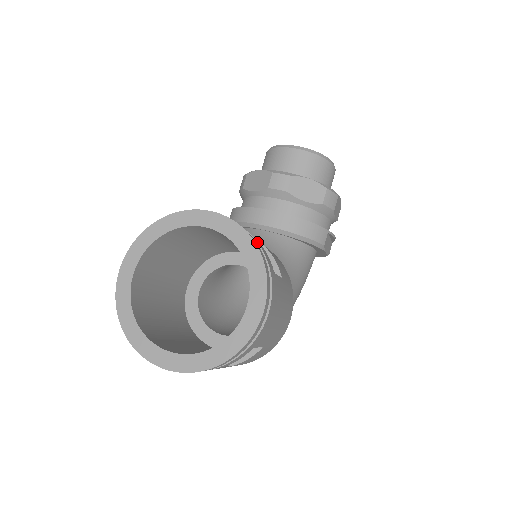
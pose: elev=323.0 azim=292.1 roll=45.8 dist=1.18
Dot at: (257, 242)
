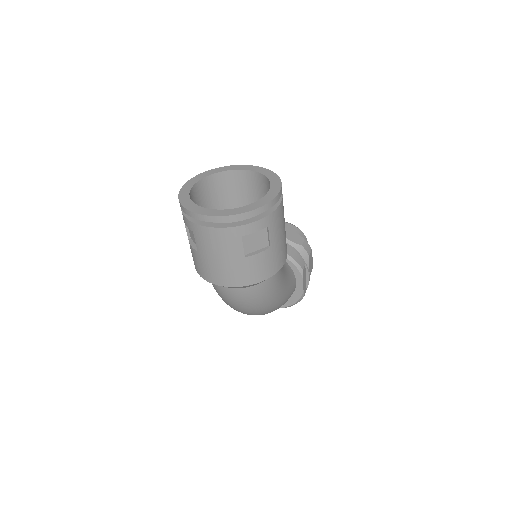
Dot at: occluded
